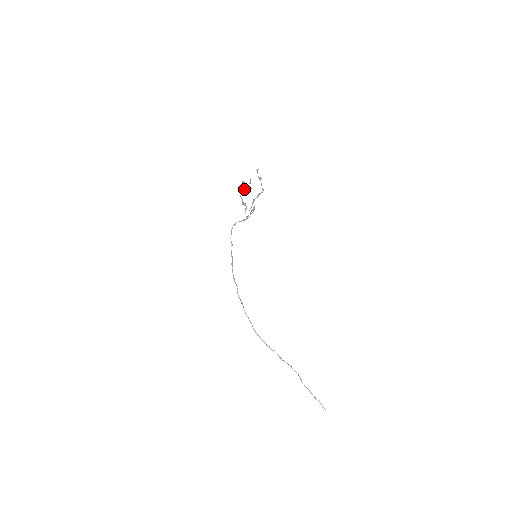
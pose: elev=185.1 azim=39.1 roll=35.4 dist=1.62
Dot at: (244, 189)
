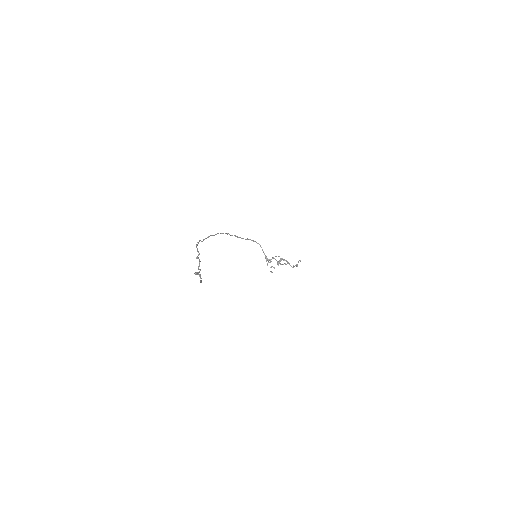
Dot at: (277, 262)
